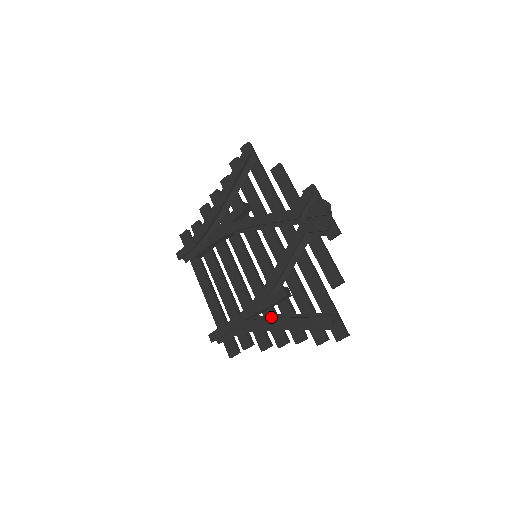
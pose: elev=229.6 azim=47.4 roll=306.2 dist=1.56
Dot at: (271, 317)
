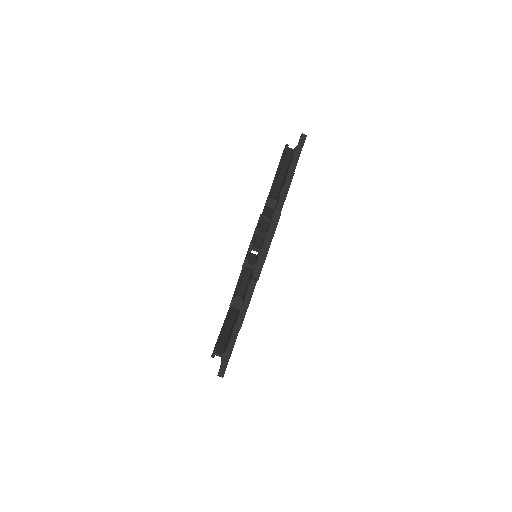
Dot at: (236, 316)
